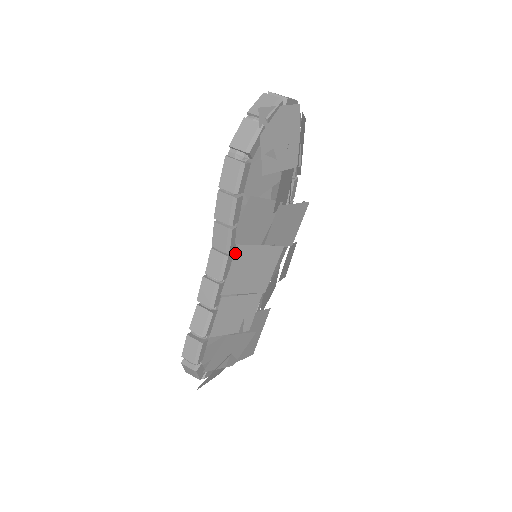
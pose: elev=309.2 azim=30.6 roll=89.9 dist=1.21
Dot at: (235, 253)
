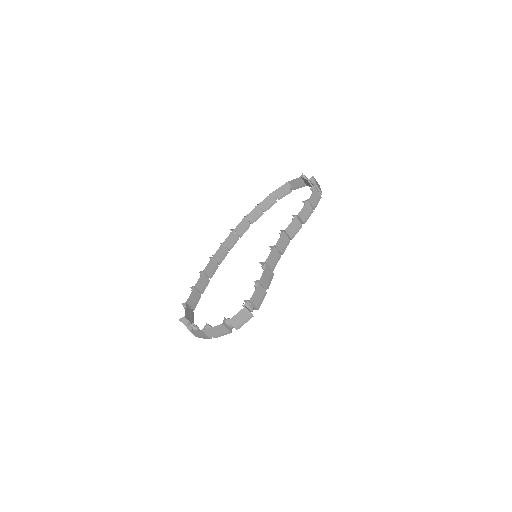
Dot at: occluded
